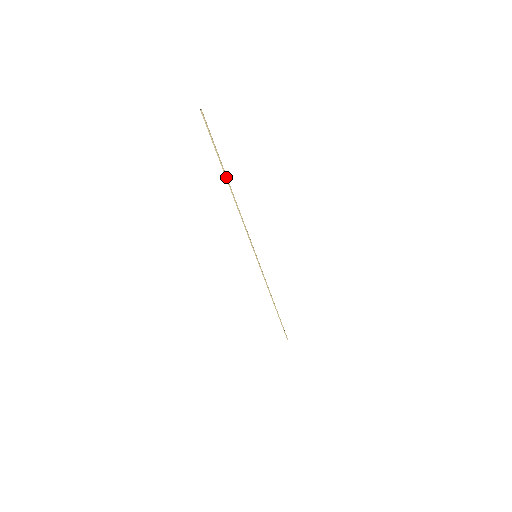
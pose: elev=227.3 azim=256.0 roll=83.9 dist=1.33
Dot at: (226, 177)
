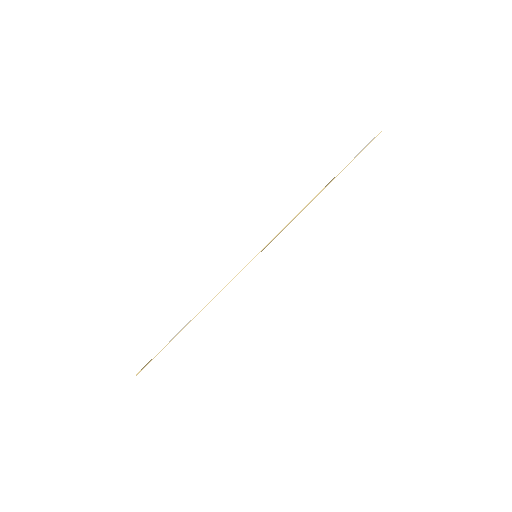
Dot at: (333, 179)
